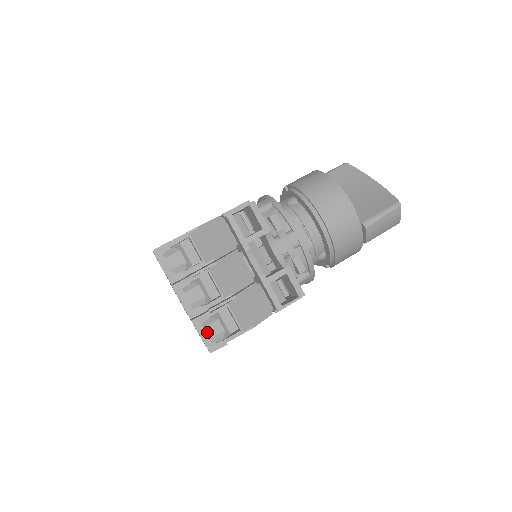
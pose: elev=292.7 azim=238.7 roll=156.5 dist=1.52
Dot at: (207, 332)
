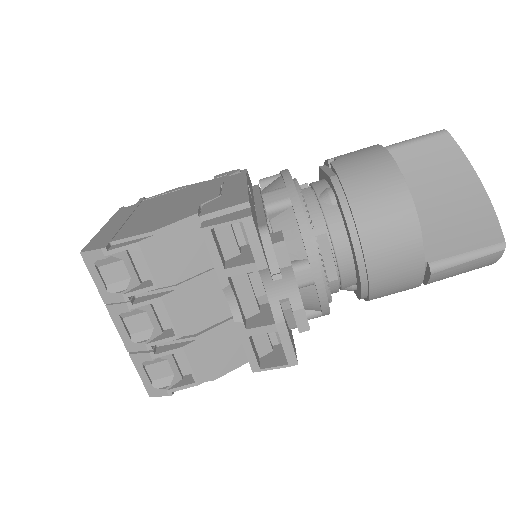
Dot at: (149, 372)
